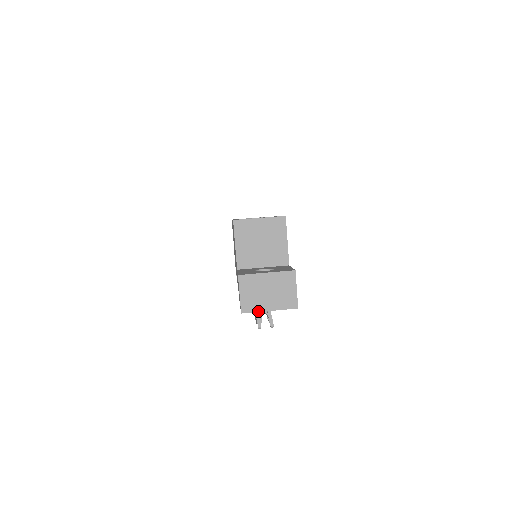
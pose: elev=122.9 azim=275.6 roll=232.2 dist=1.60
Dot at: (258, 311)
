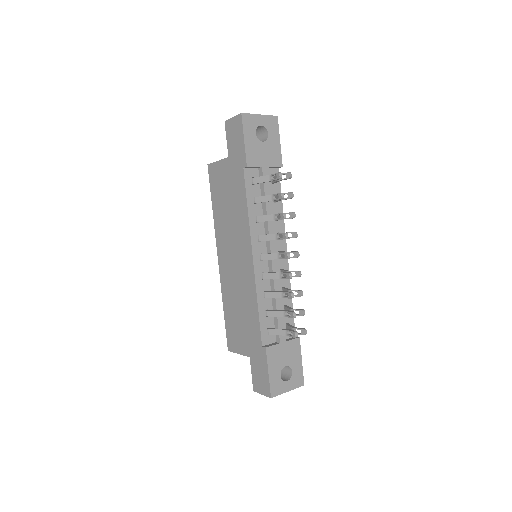
Dot at: (252, 114)
